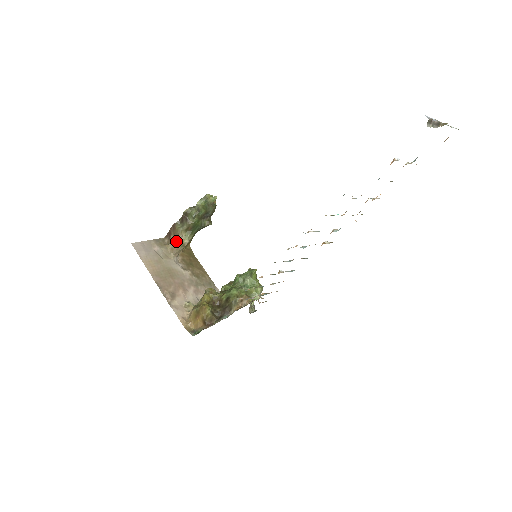
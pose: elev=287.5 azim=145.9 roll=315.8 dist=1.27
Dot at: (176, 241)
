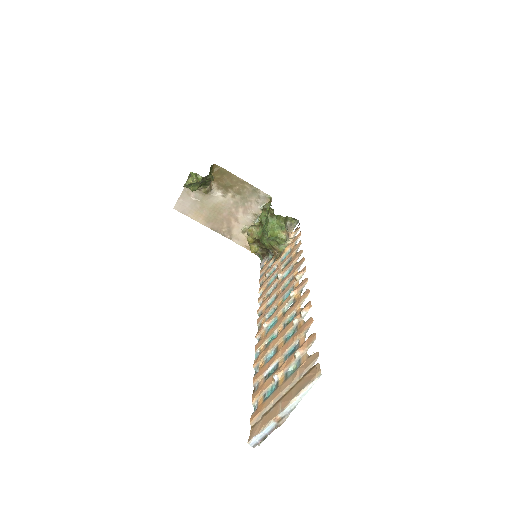
Dot at: occluded
